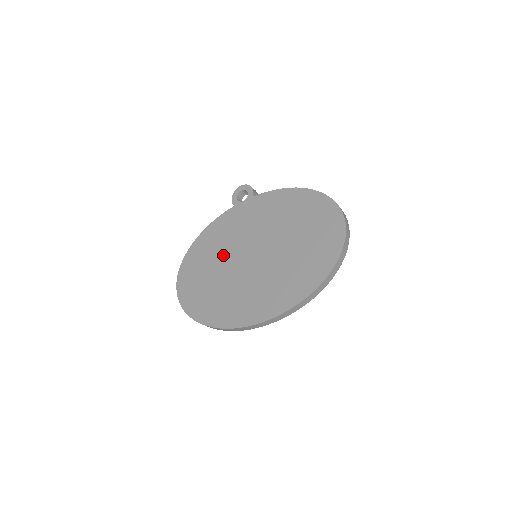
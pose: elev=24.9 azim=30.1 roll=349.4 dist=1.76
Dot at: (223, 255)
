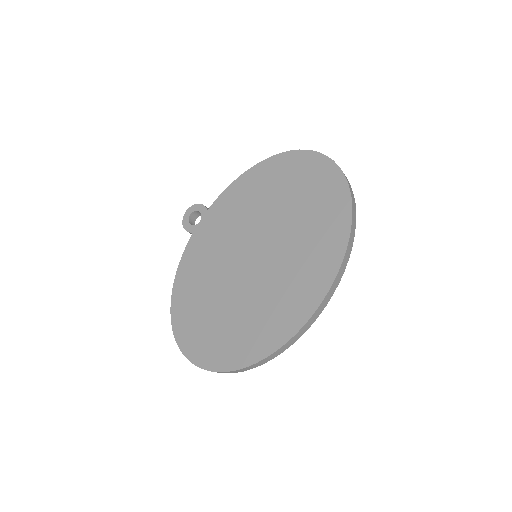
Dot at: (218, 282)
